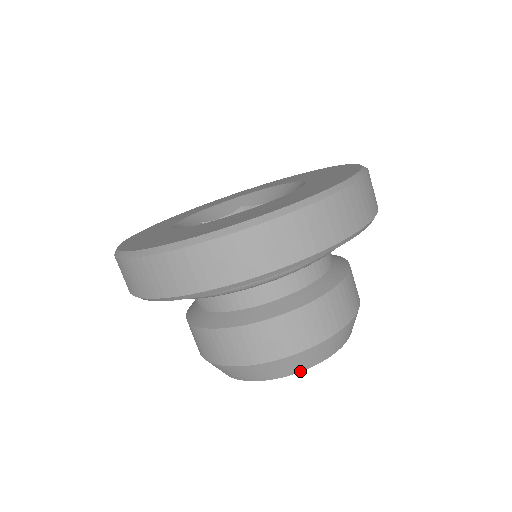
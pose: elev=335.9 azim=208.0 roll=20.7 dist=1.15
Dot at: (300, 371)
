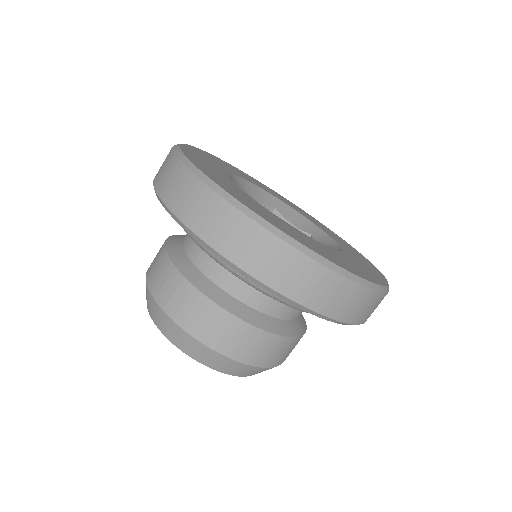
Dot at: occluded
